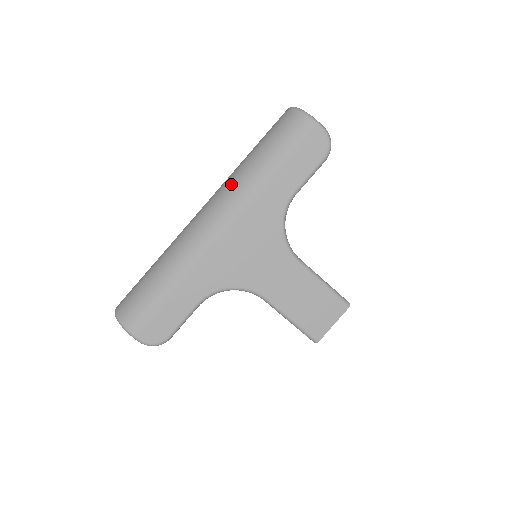
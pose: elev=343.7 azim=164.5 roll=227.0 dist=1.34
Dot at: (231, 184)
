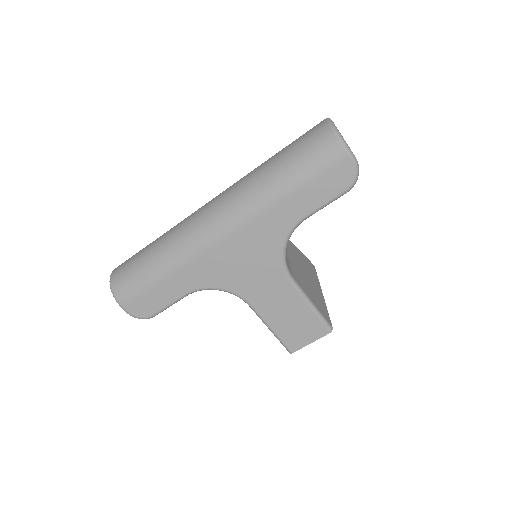
Dot at: (242, 190)
